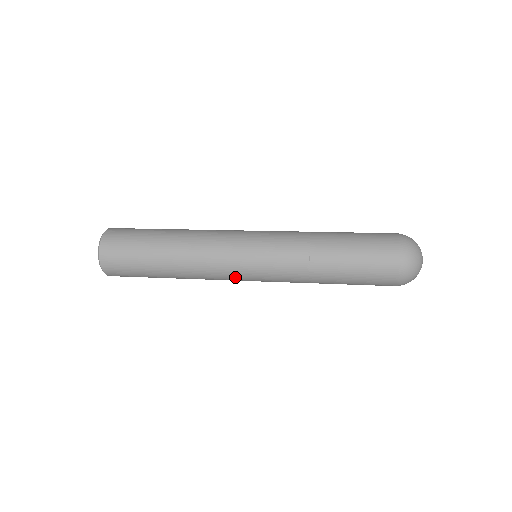
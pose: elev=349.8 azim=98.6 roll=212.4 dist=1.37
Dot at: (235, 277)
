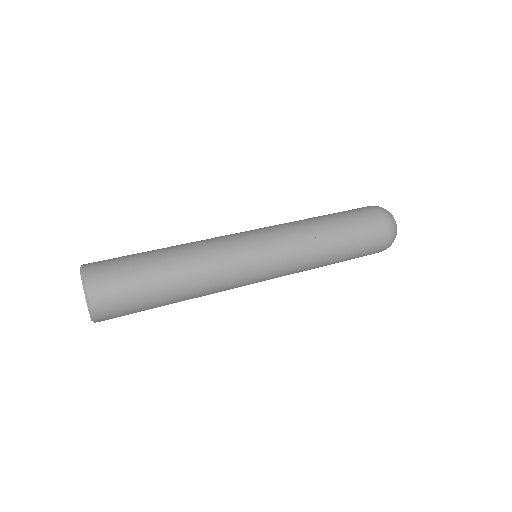
Dot at: (247, 284)
